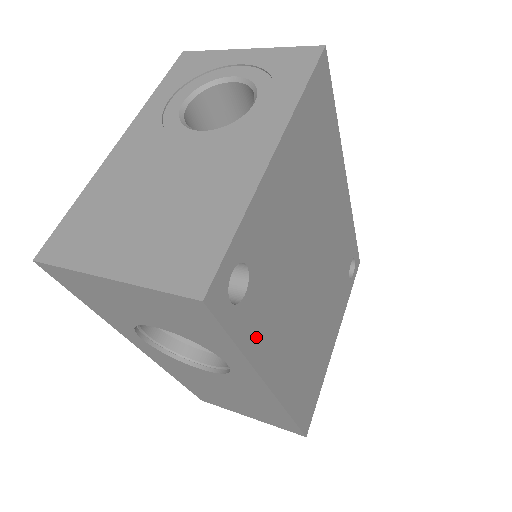
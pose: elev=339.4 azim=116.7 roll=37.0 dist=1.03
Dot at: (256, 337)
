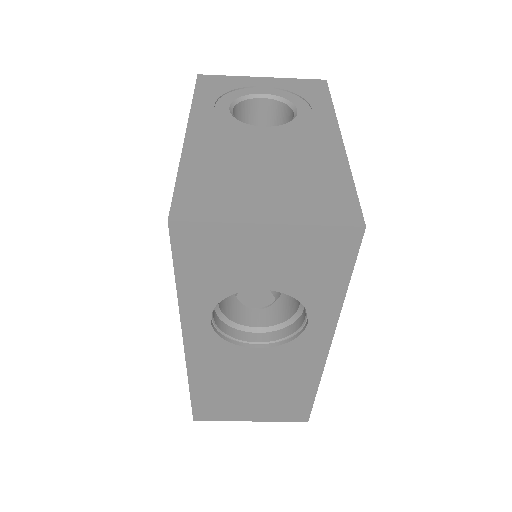
Dot at: occluded
